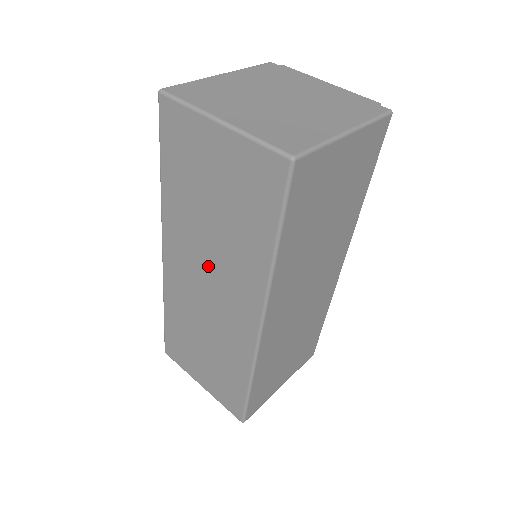
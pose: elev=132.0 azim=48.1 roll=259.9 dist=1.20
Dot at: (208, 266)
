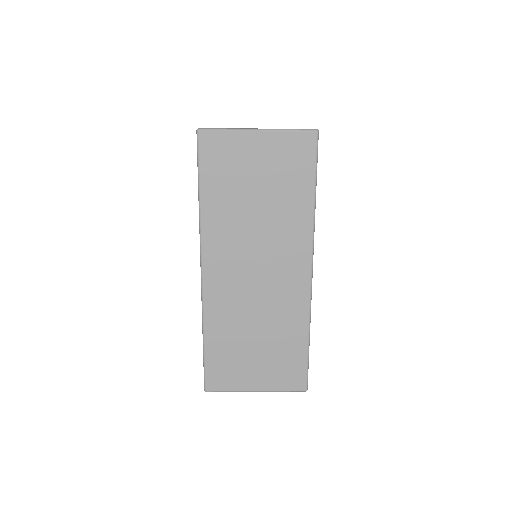
Dot at: (256, 251)
